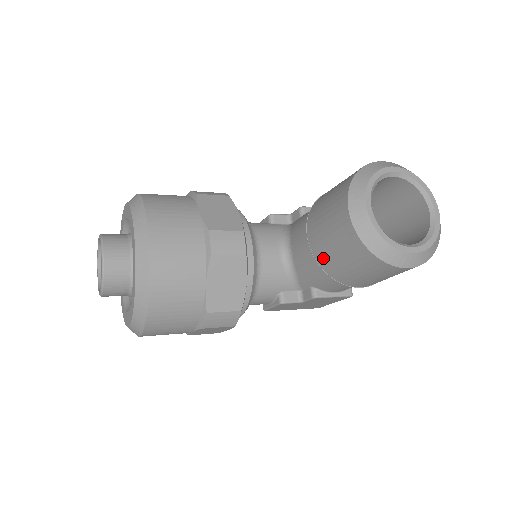
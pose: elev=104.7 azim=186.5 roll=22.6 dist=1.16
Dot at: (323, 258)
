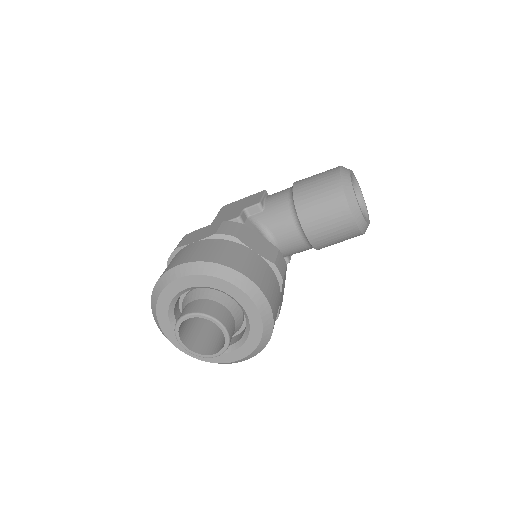
Dot at: (319, 242)
